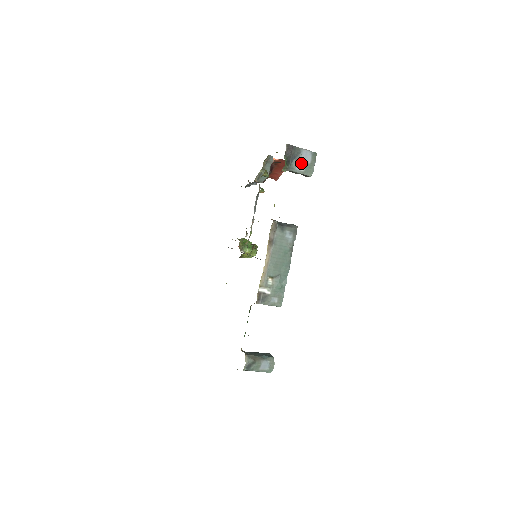
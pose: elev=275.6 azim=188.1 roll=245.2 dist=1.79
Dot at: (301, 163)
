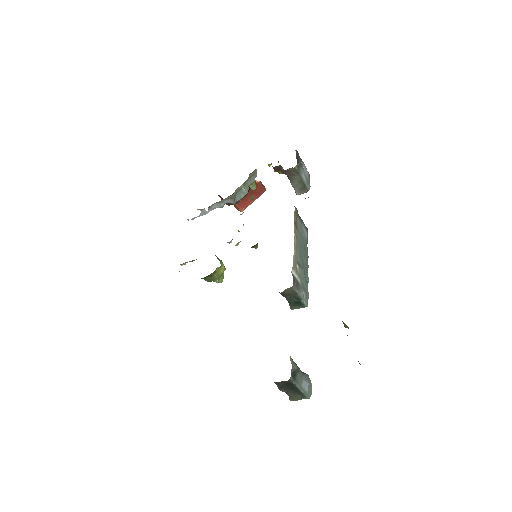
Dot at: (304, 173)
